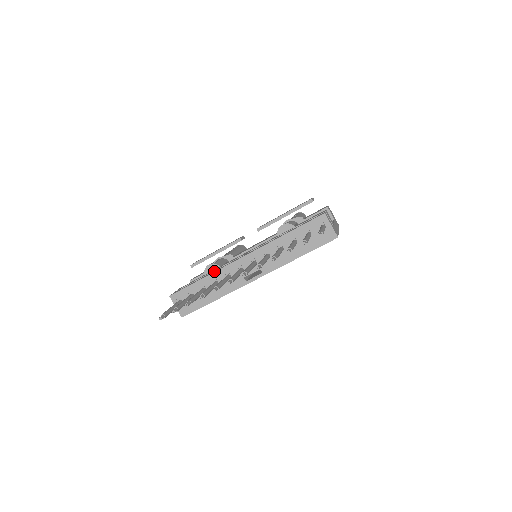
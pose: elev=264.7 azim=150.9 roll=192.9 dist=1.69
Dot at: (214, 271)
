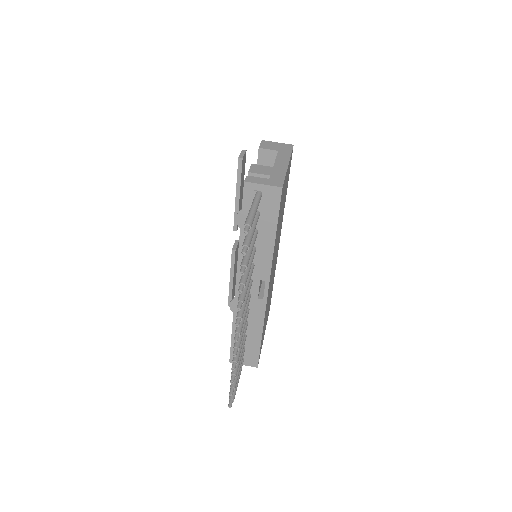
Dot at: occluded
